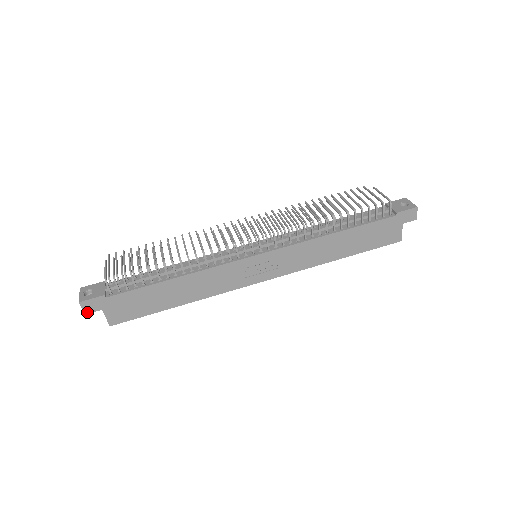
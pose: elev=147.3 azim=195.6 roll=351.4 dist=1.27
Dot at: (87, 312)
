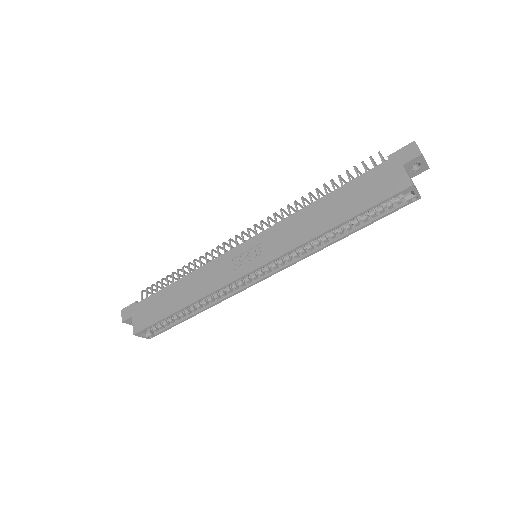
Dot at: (124, 320)
